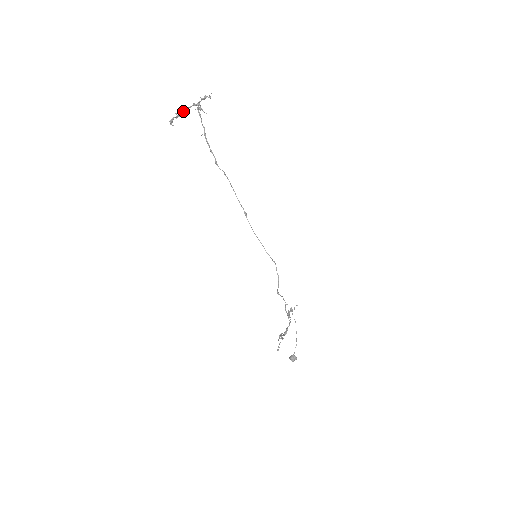
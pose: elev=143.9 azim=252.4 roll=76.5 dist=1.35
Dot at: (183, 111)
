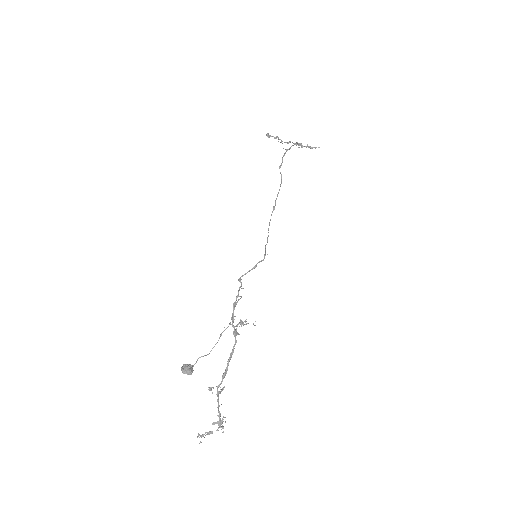
Dot at: (286, 142)
